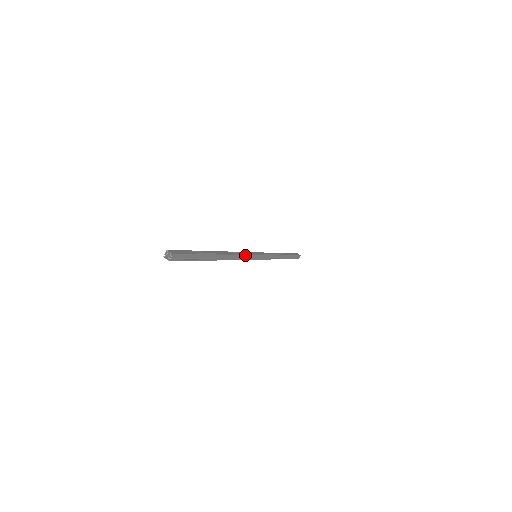
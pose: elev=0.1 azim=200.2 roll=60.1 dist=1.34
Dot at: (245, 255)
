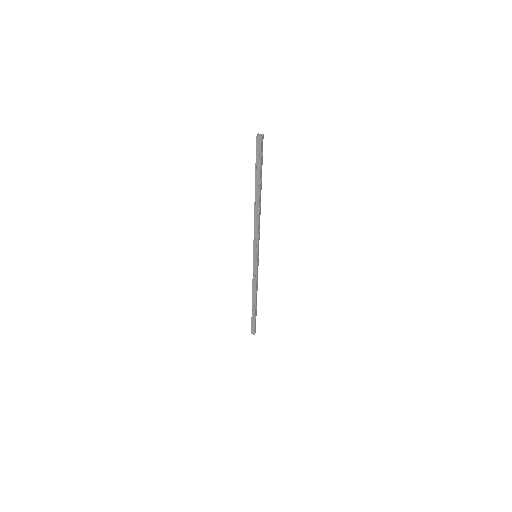
Dot at: (259, 233)
